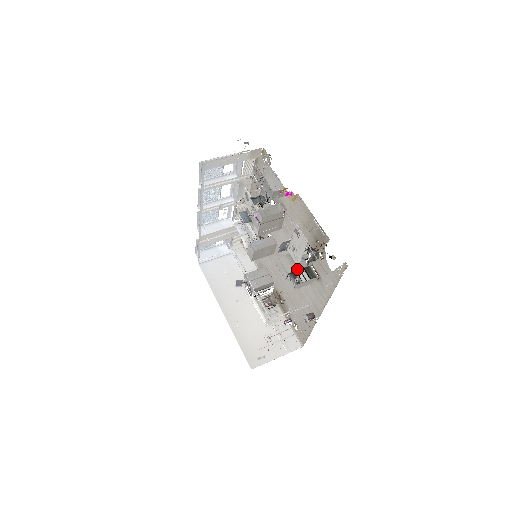
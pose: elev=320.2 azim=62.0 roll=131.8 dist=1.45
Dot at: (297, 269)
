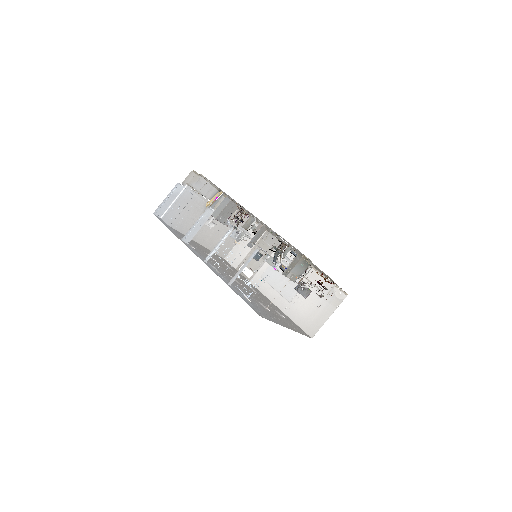
Dot at: occluded
